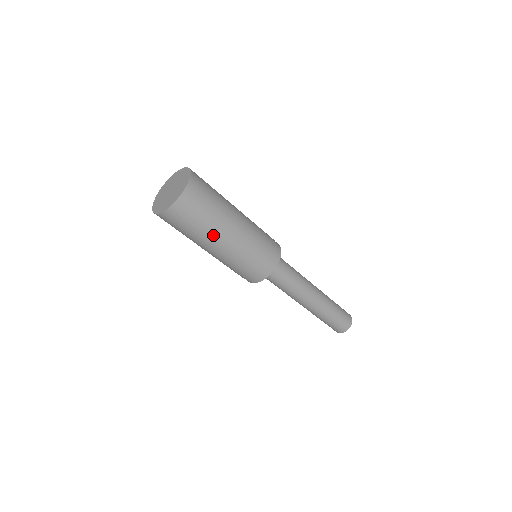
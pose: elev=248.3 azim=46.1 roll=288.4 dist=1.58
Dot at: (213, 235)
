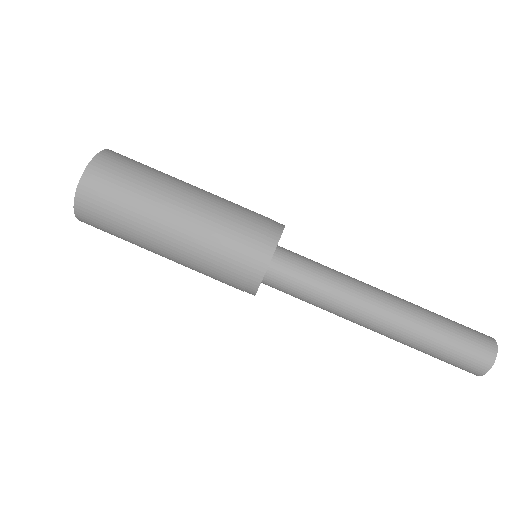
Dot at: (158, 200)
